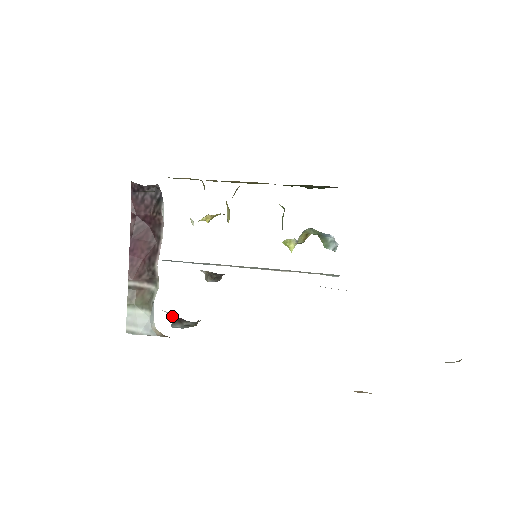
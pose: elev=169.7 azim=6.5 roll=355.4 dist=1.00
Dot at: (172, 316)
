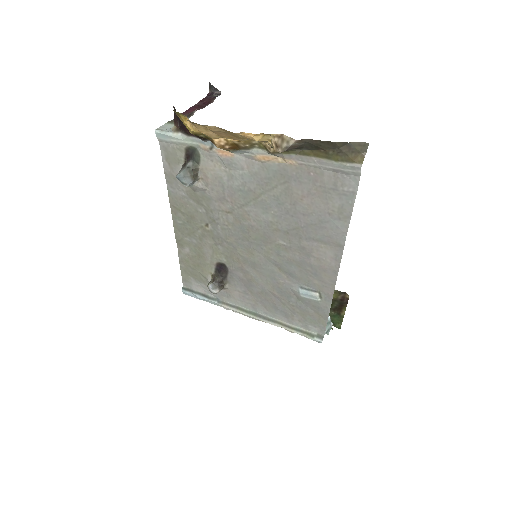
Dot at: (182, 166)
